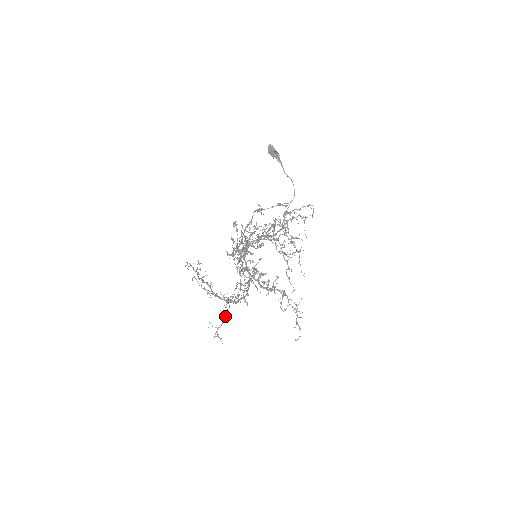
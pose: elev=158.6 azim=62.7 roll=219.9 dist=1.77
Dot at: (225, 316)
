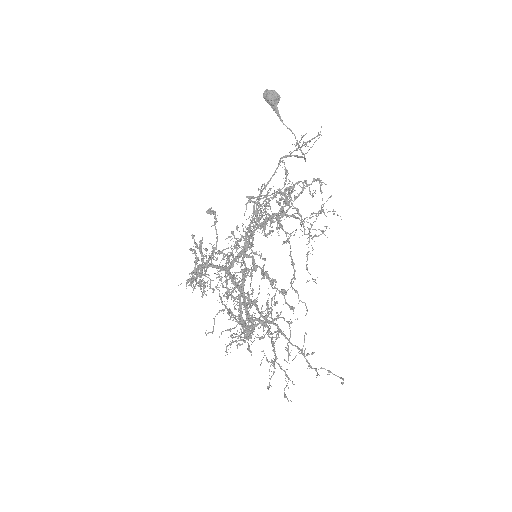
Dot at: (272, 341)
